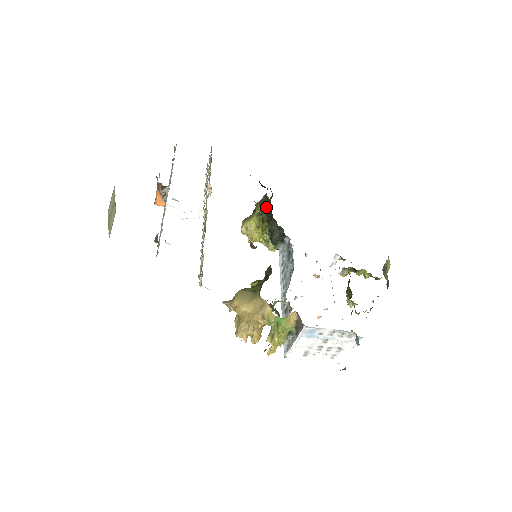
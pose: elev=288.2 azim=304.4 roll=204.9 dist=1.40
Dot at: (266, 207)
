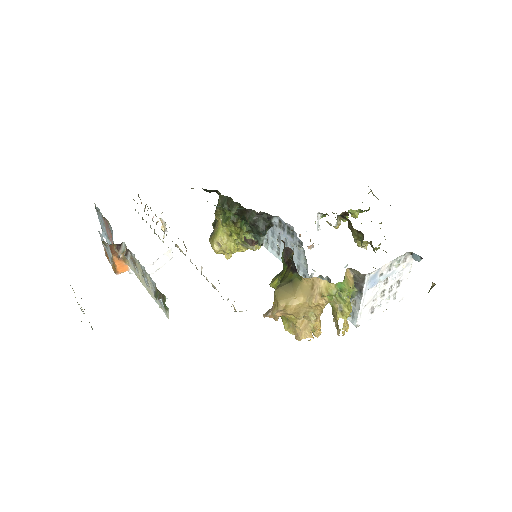
Dot at: (230, 206)
